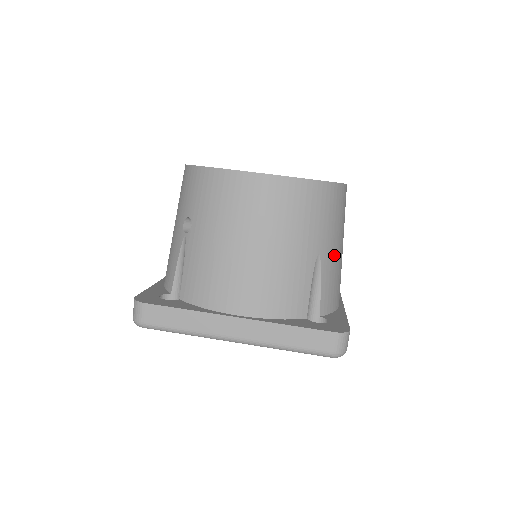
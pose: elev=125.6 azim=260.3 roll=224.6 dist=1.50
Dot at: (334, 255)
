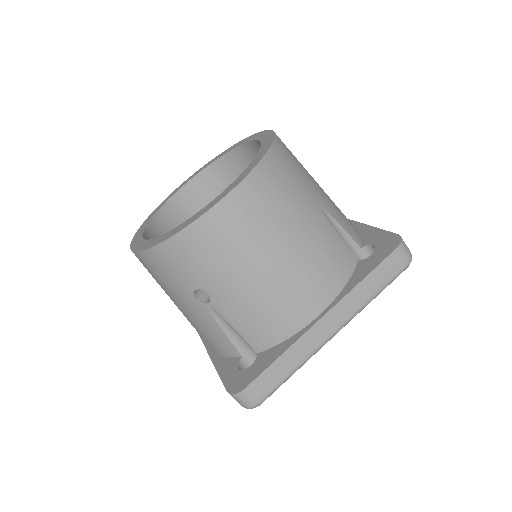
Dot at: (323, 194)
